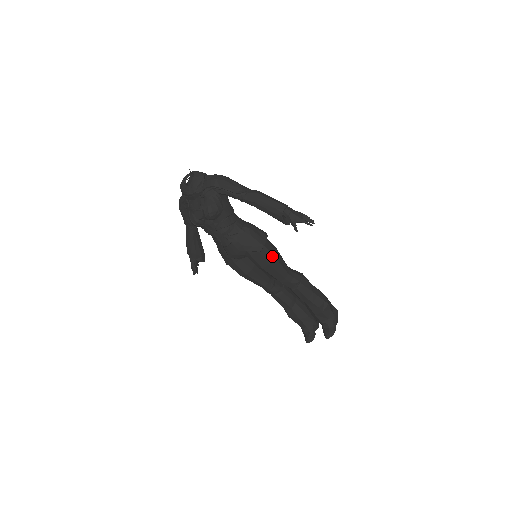
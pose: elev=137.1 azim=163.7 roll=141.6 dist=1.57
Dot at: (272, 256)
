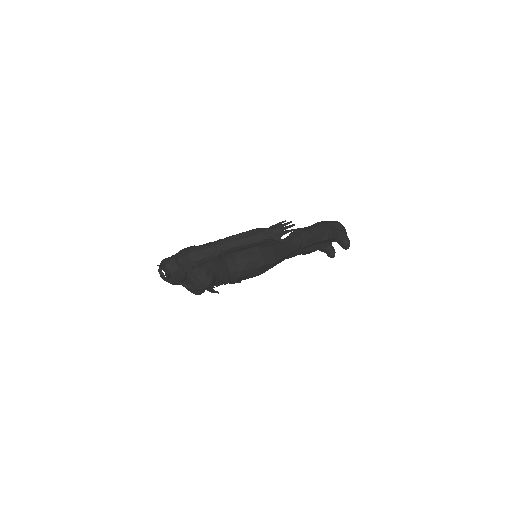
Dot at: (273, 256)
